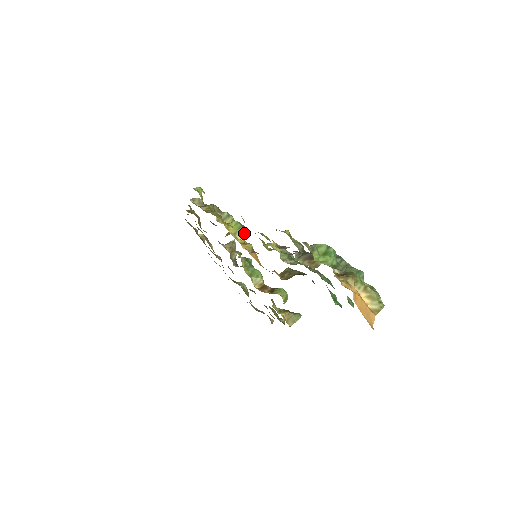
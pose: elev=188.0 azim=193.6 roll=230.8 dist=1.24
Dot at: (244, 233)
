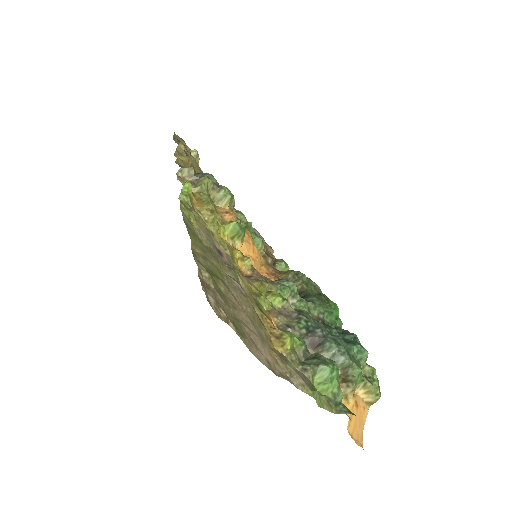
Dot at: (243, 236)
